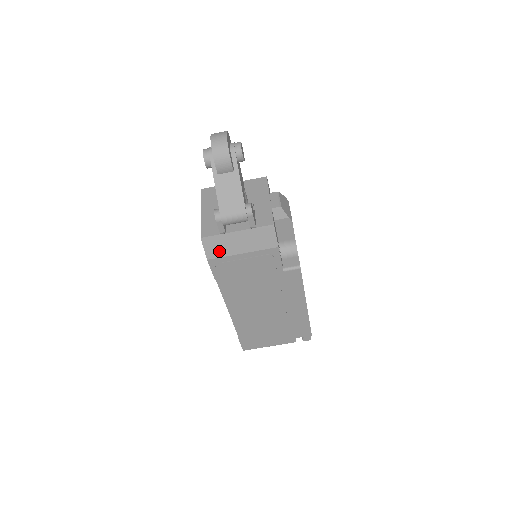
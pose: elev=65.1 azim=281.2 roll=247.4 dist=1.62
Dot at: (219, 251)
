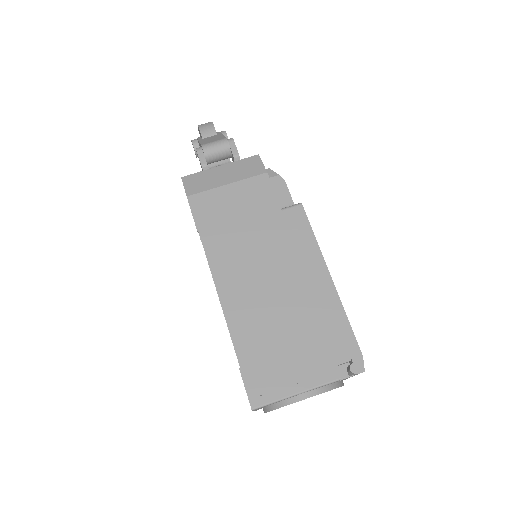
Dot at: (201, 186)
